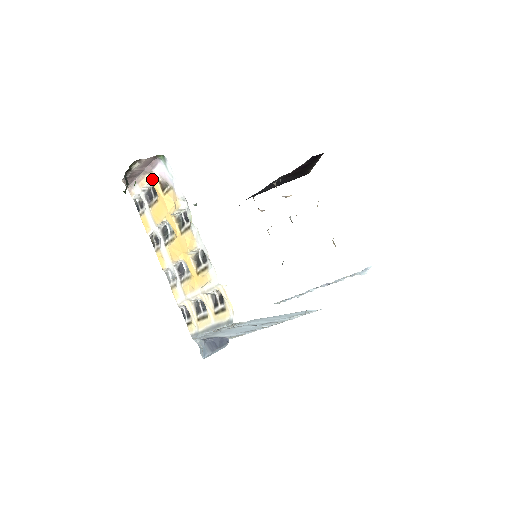
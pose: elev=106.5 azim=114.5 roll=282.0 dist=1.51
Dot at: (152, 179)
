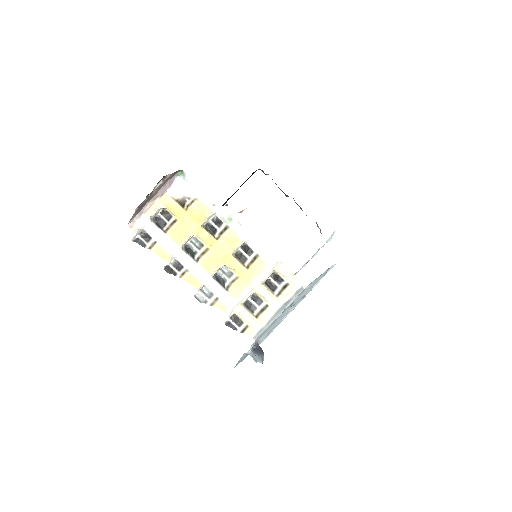
Dot at: (166, 201)
